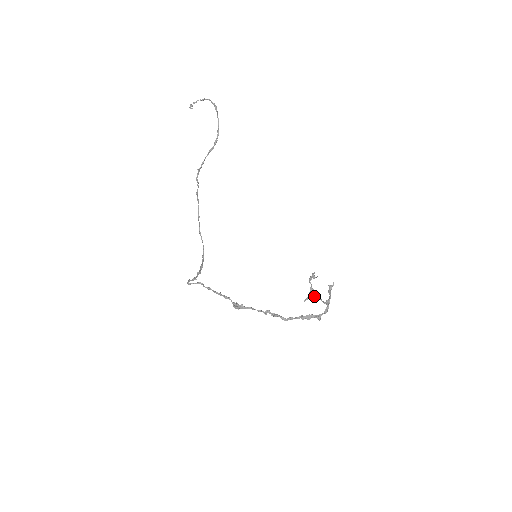
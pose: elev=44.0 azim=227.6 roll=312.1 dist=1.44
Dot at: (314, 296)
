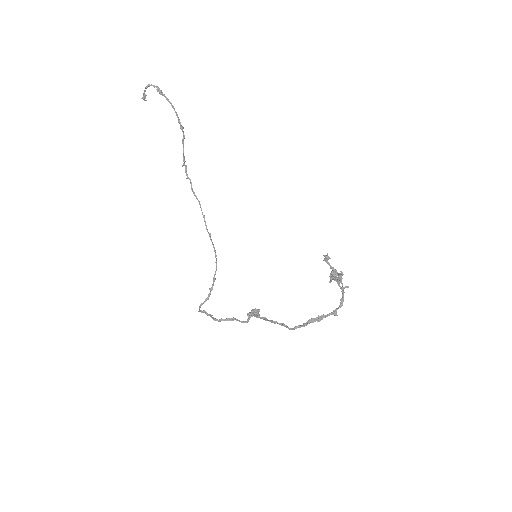
Dot at: (334, 280)
